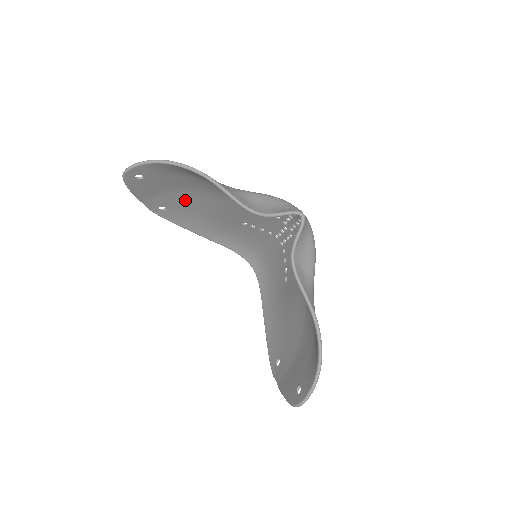
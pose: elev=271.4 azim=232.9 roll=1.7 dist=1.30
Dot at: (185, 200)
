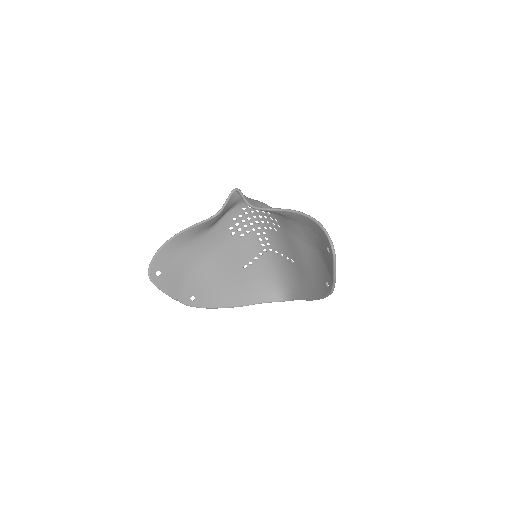
Dot at: (199, 280)
